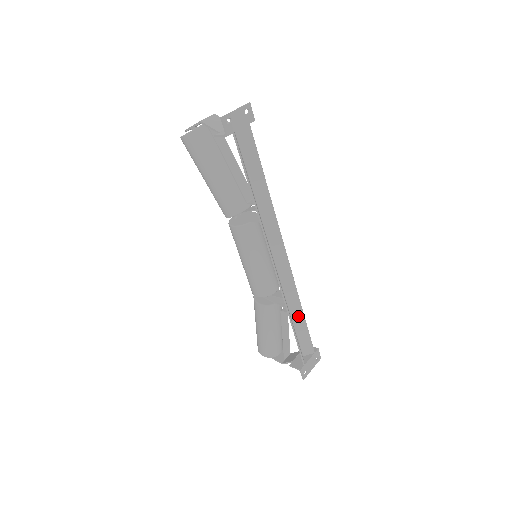
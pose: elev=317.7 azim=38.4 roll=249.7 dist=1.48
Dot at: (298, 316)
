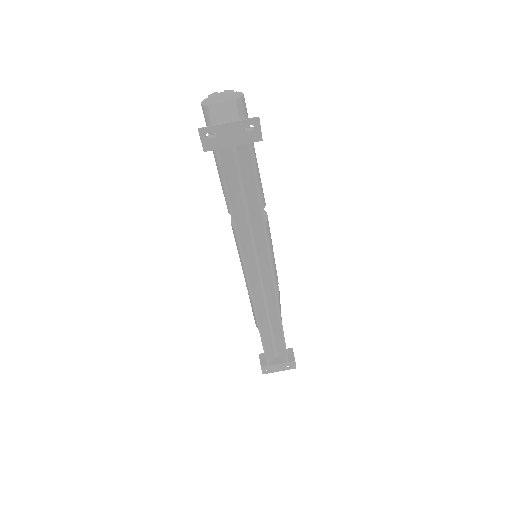
Dot at: (277, 330)
